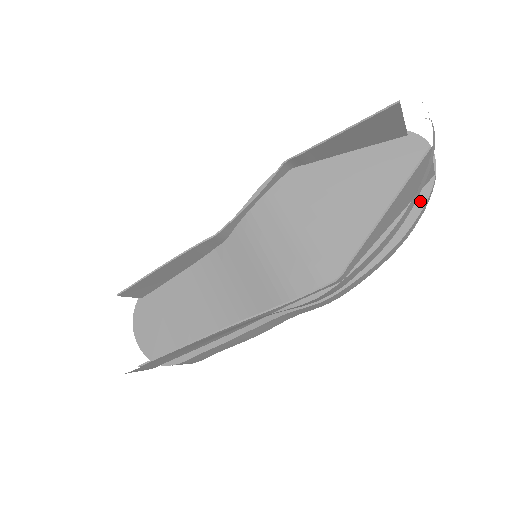
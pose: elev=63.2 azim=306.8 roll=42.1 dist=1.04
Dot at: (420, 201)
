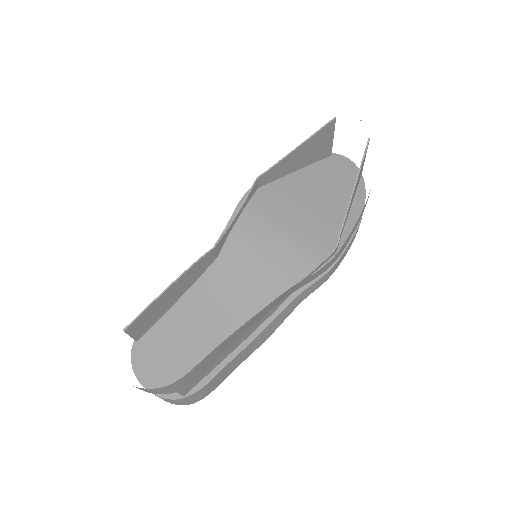
Dot at: (361, 191)
